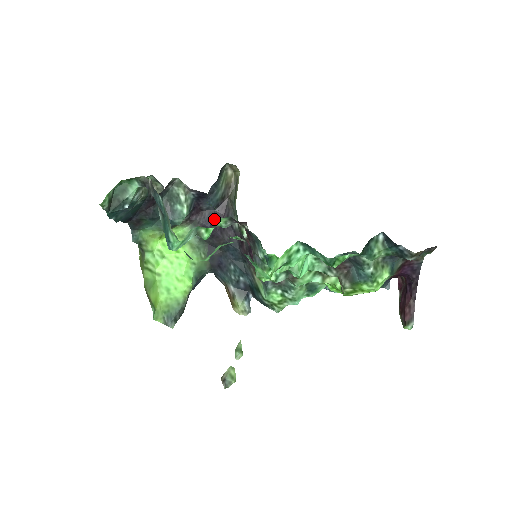
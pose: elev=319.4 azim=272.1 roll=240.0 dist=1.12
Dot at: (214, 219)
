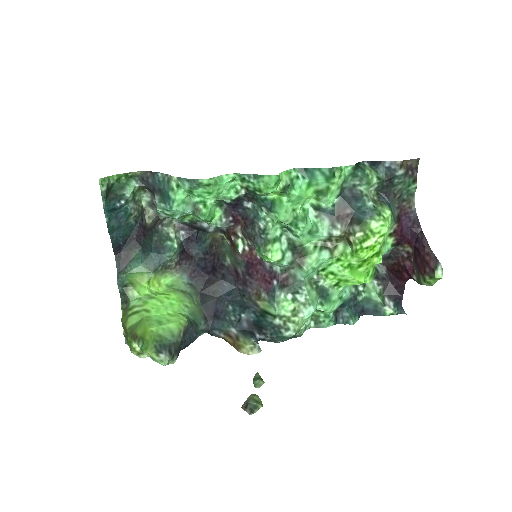
Dot at: (204, 264)
